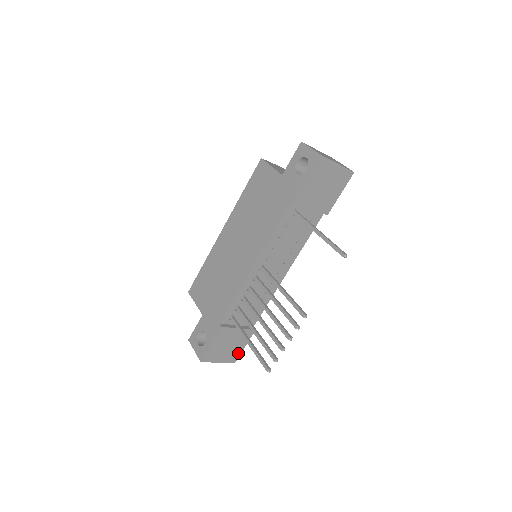
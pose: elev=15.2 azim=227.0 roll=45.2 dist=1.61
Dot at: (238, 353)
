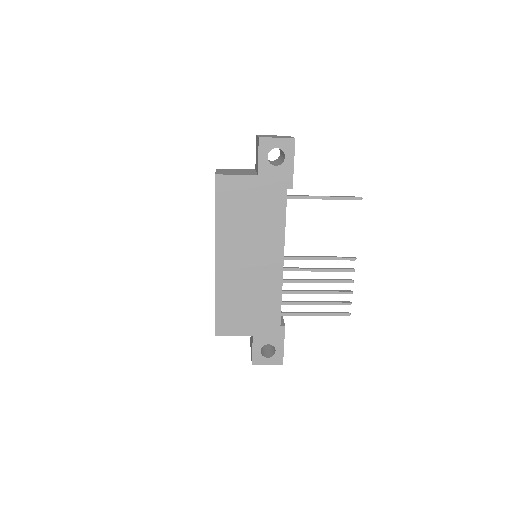
Dot at: occluded
